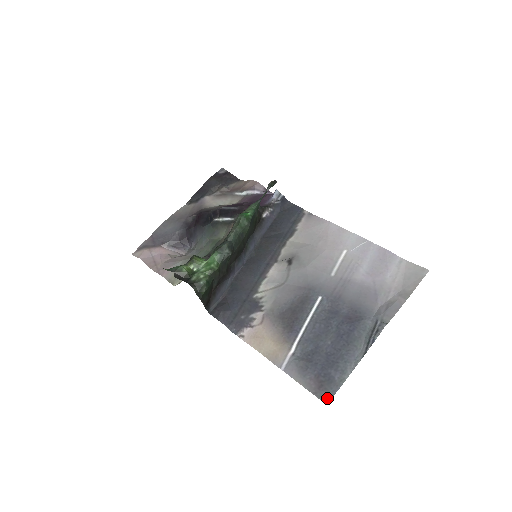
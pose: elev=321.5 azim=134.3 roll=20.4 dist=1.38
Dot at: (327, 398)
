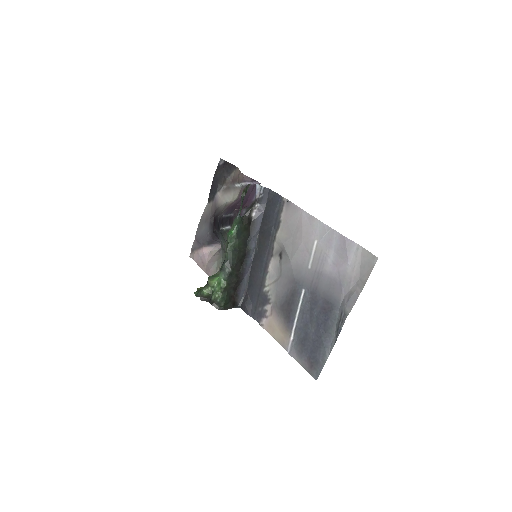
Dot at: (316, 375)
